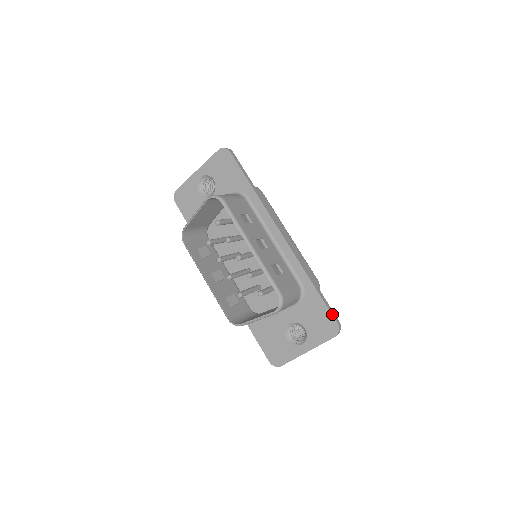
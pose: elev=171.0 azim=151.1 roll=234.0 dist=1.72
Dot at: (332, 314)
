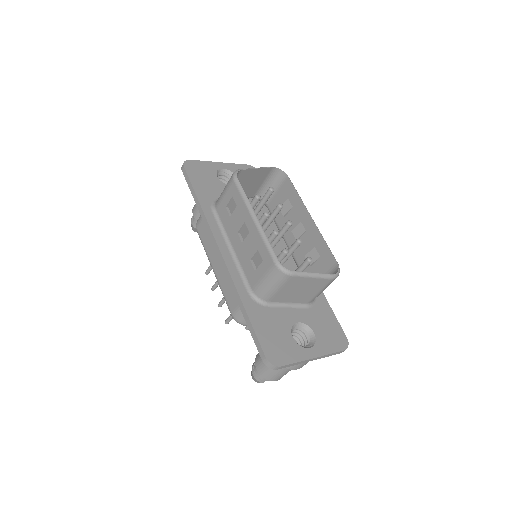
Dot at: (341, 328)
